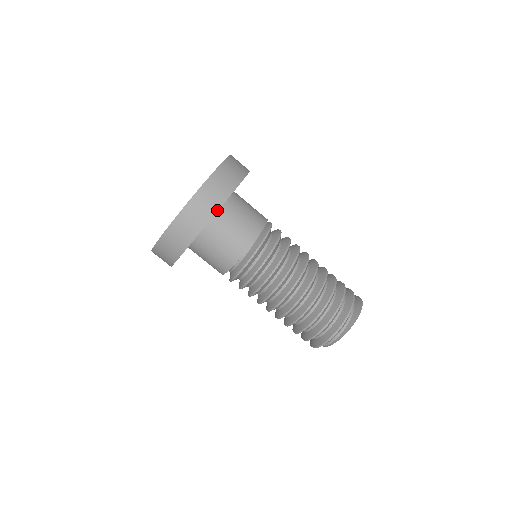
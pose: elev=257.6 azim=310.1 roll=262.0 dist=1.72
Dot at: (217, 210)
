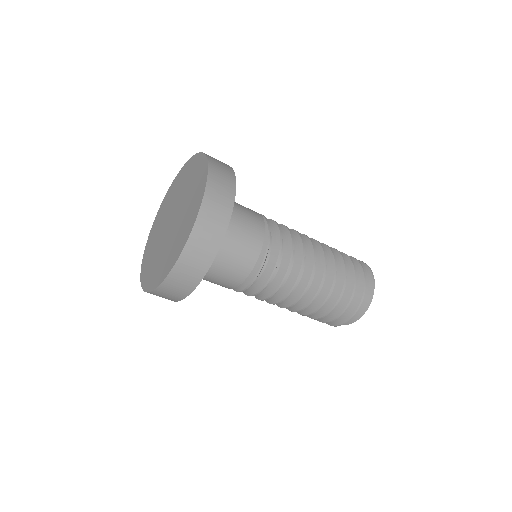
Dot at: (194, 288)
